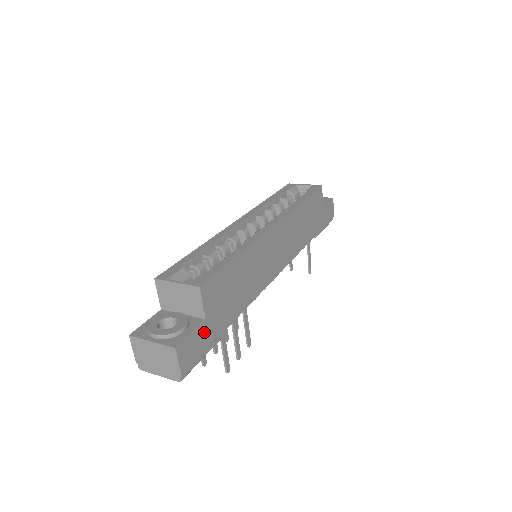
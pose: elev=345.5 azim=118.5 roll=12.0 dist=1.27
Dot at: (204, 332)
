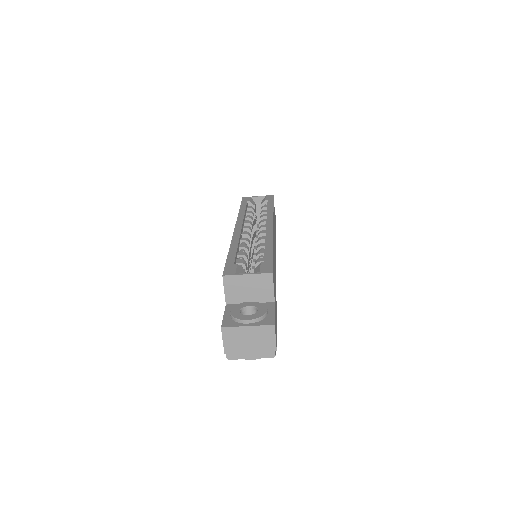
Dot at: (275, 313)
